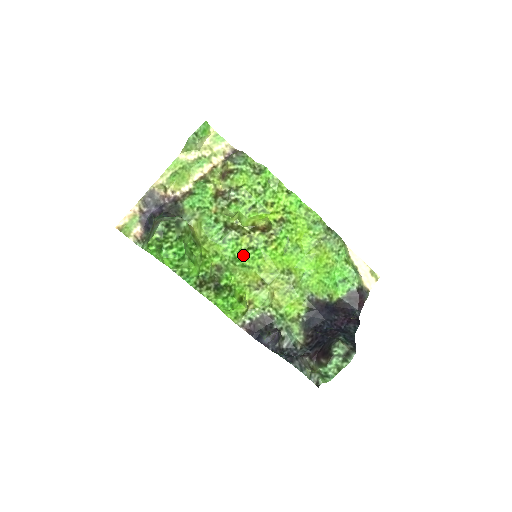
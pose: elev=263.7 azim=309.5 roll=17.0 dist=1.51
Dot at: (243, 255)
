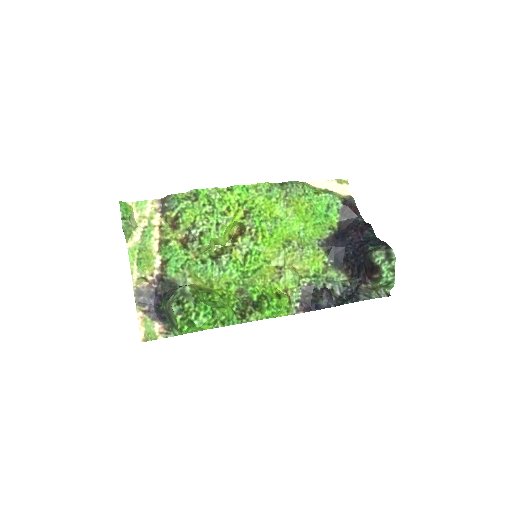
Dot at: (246, 265)
